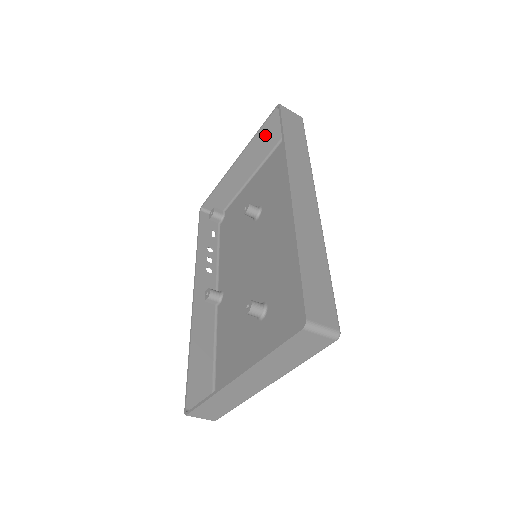
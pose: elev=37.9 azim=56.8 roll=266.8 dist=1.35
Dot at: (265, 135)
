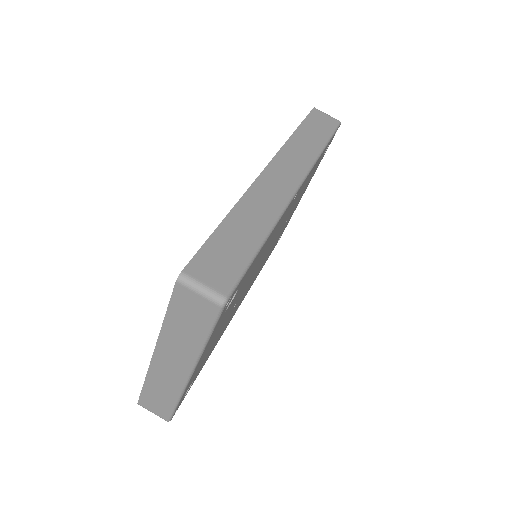
Dot at: occluded
